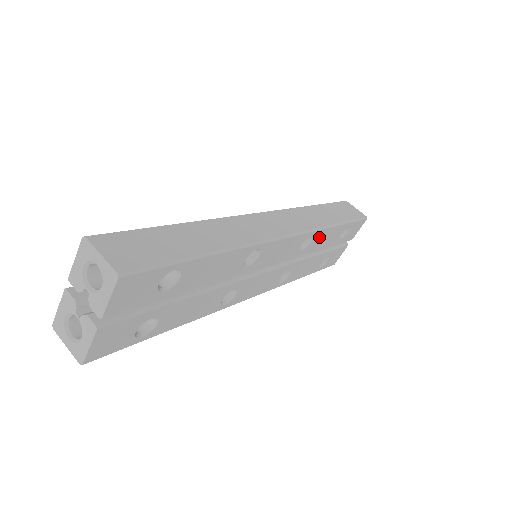
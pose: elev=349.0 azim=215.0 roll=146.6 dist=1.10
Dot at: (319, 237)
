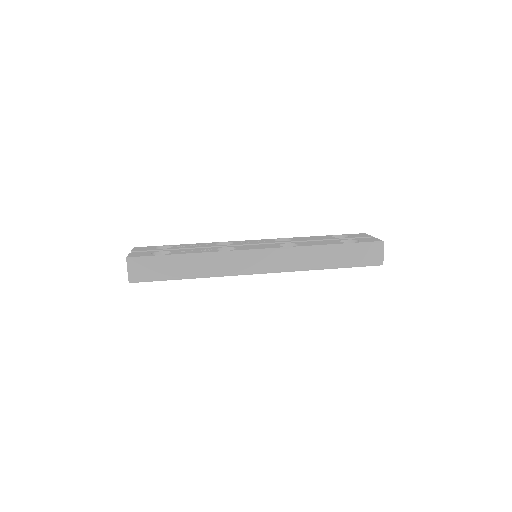
Dot at: occluded
